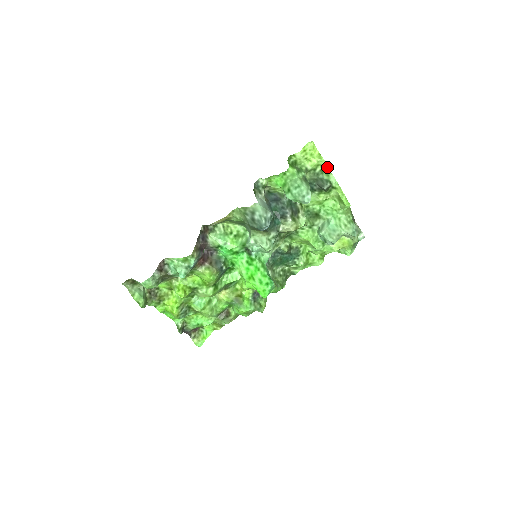
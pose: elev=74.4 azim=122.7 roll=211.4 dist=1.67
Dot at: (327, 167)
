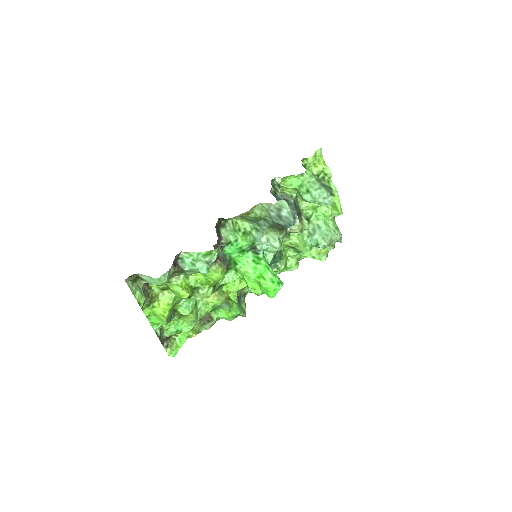
Dot at: (330, 174)
